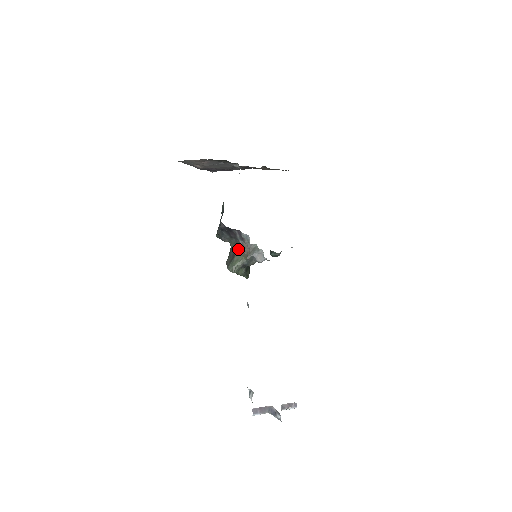
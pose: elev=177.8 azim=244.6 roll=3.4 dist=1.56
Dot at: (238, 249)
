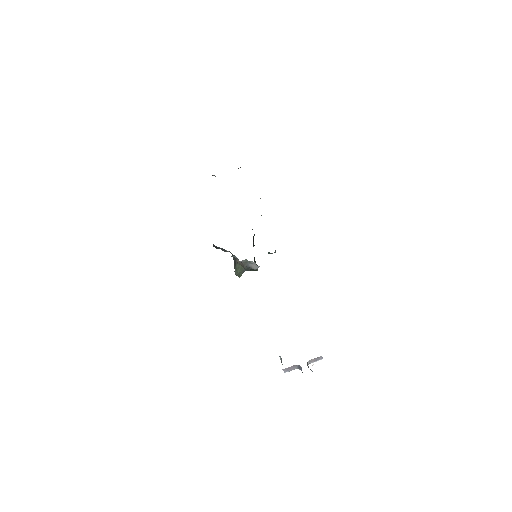
Dot at: (236, 260)
